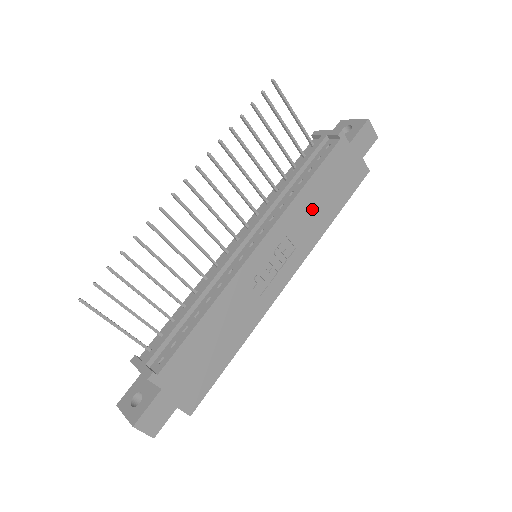
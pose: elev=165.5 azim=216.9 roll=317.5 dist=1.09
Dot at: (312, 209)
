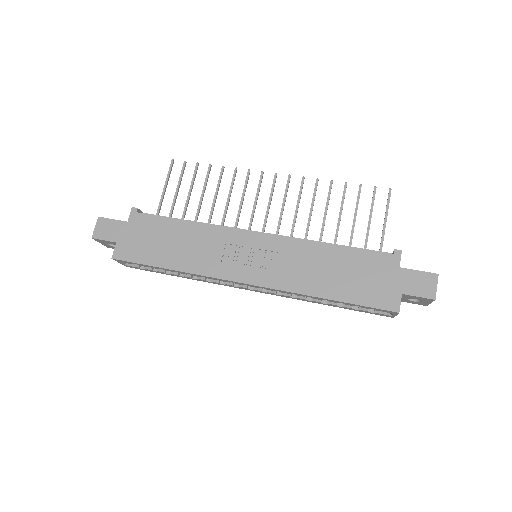
Dot at: (318, 266)
